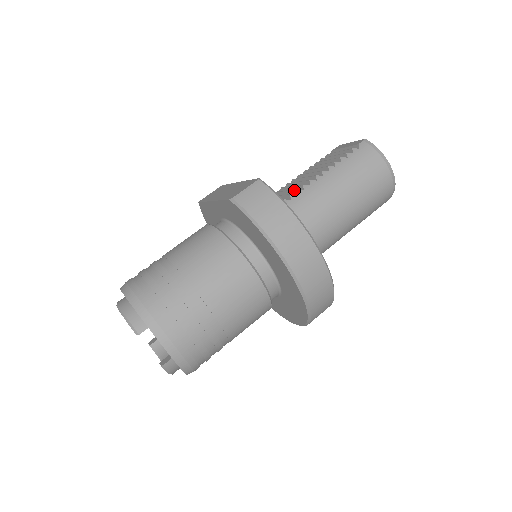
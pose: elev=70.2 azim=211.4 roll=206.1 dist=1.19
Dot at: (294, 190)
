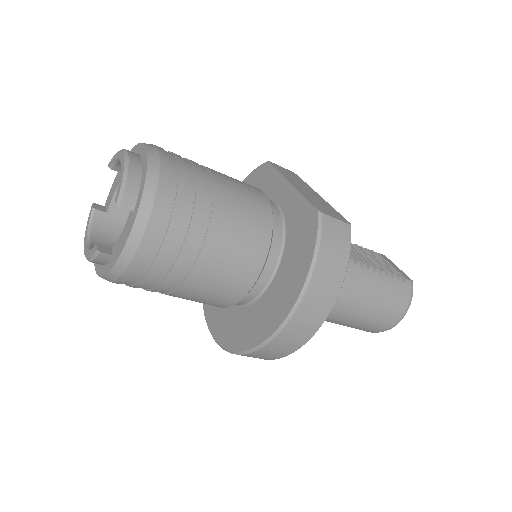
Dot at: occluded
